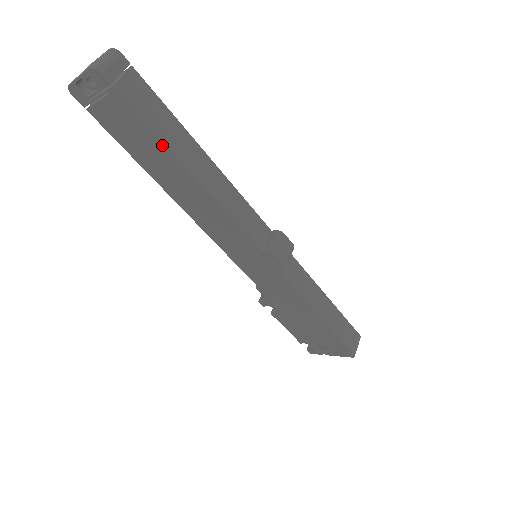
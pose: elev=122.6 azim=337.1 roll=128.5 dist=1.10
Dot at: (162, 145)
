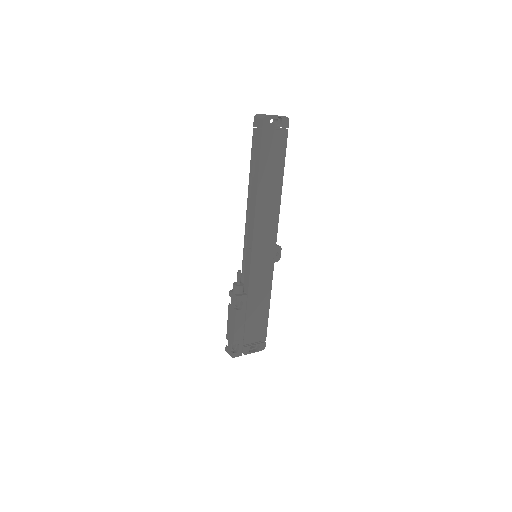
Dot at: (283, 165)
